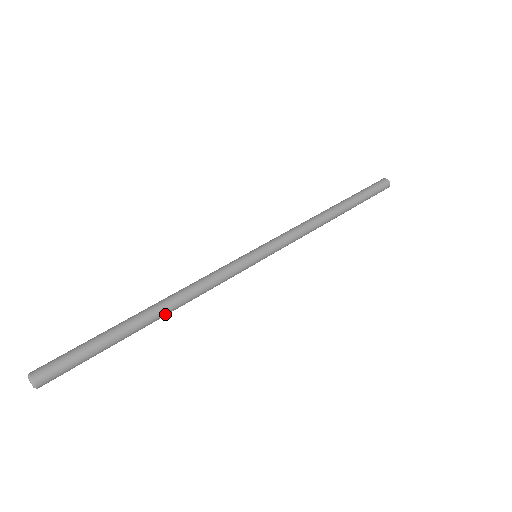
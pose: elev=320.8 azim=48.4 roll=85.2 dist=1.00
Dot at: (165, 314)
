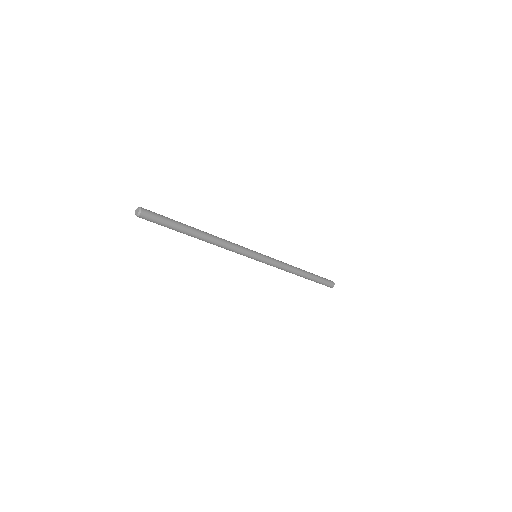
Dot at: (207, 234)
